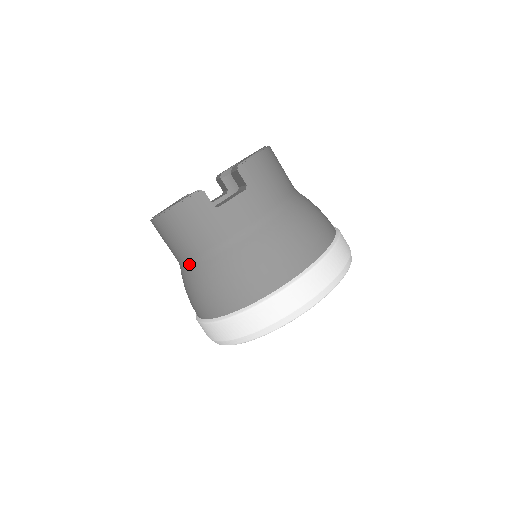
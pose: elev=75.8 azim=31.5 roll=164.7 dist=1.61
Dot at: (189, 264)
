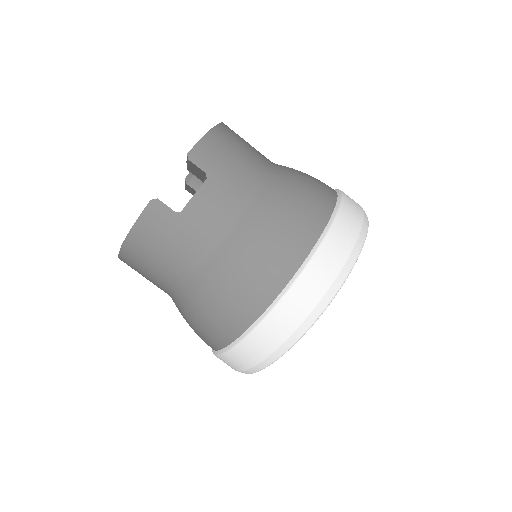
Dot at: (177, 292)
